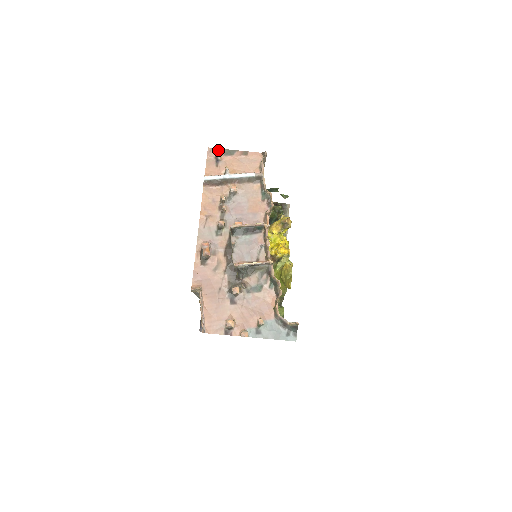
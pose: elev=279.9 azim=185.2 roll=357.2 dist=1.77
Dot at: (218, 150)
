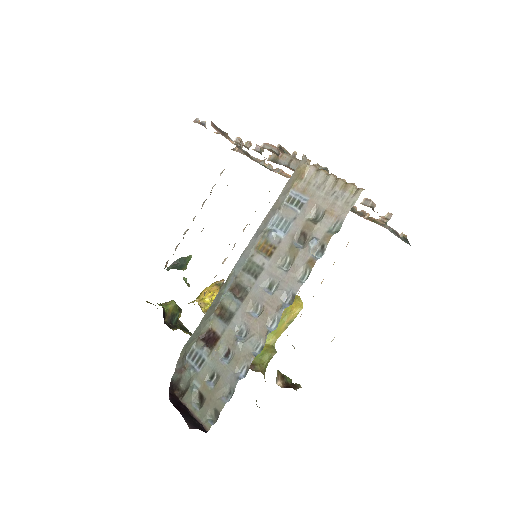
Dot at: (199, 120)
